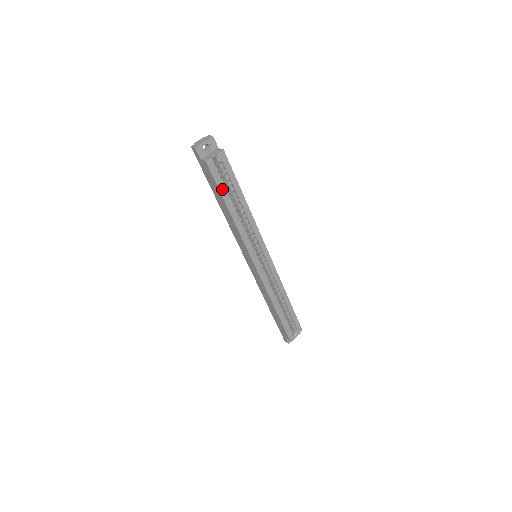
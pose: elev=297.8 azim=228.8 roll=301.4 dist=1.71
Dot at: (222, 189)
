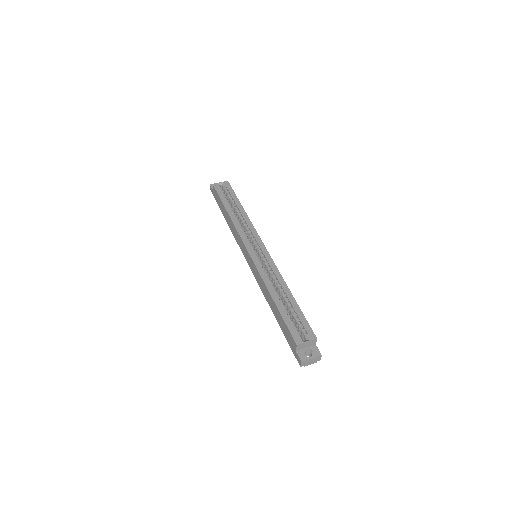
Dot at: (223, 199)
